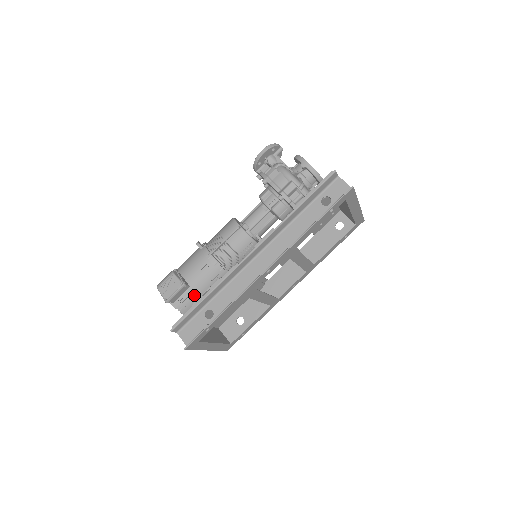
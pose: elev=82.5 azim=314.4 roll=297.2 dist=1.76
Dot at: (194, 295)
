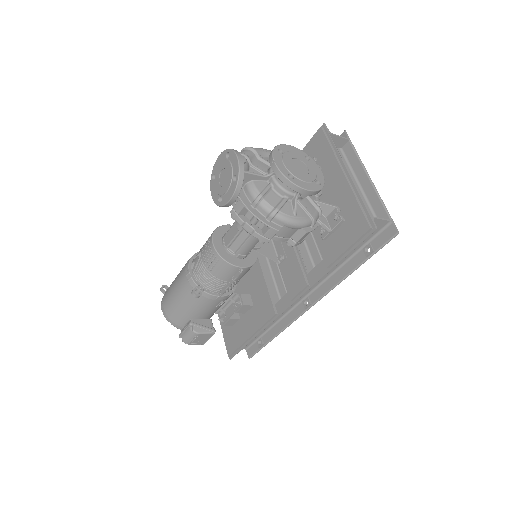
Dot at: occluded
